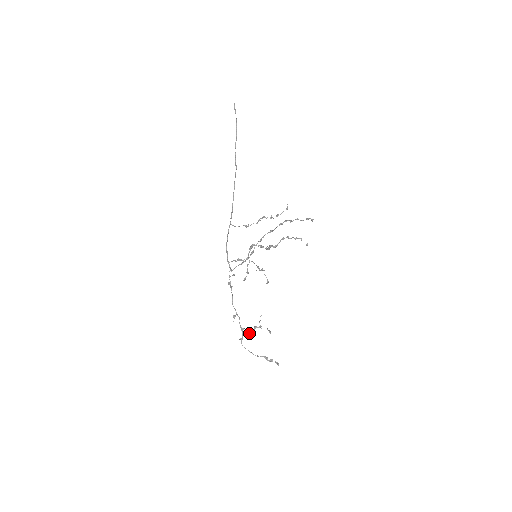
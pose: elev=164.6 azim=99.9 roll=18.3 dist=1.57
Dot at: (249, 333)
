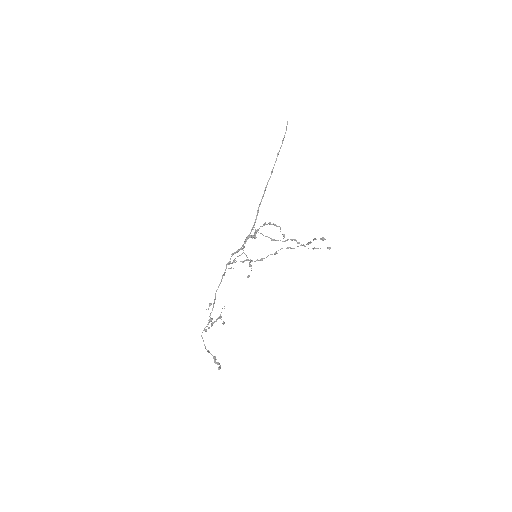
Dot at: (211, 323)
